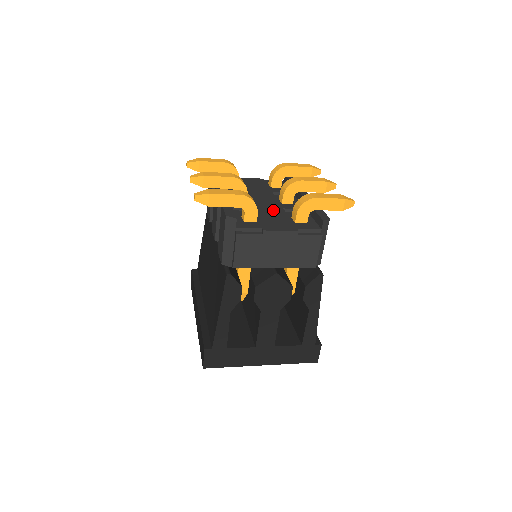
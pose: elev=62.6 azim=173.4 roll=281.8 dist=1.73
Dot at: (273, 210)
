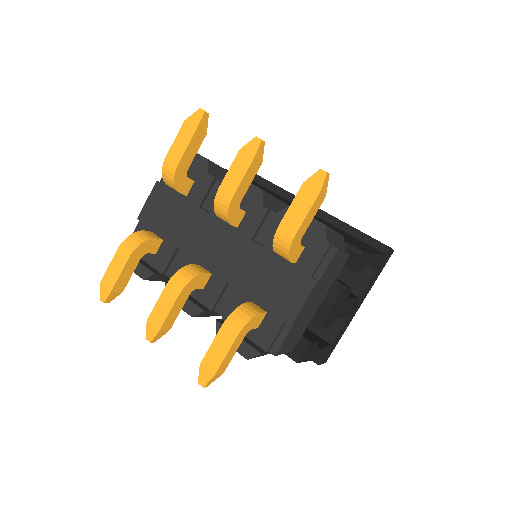
Dot at: (249, 260)
